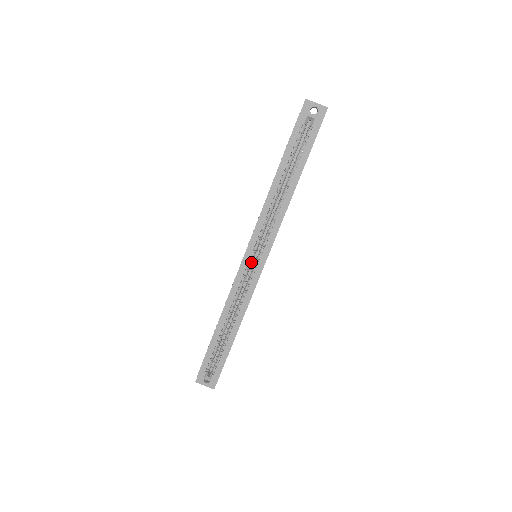
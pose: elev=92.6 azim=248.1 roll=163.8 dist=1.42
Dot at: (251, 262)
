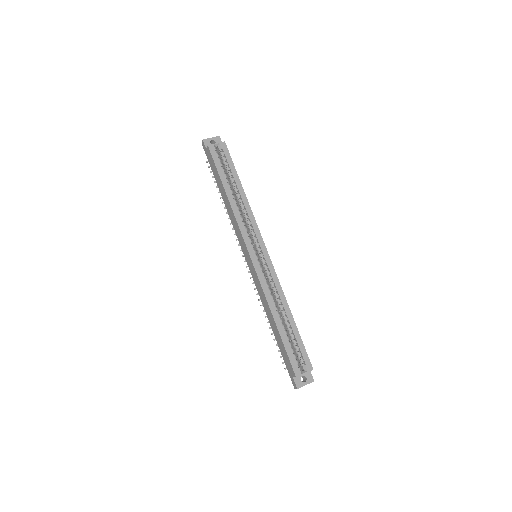
Dot at: occluded
